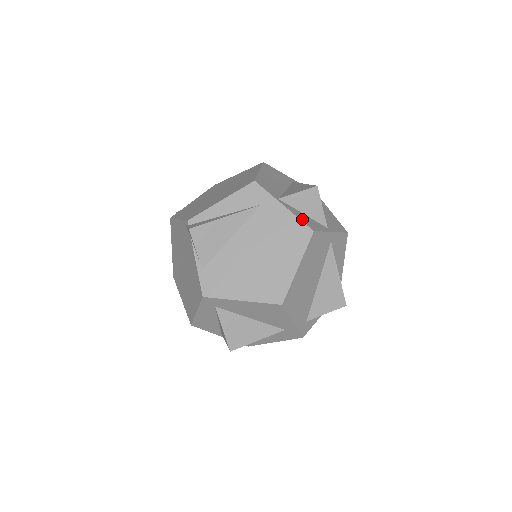
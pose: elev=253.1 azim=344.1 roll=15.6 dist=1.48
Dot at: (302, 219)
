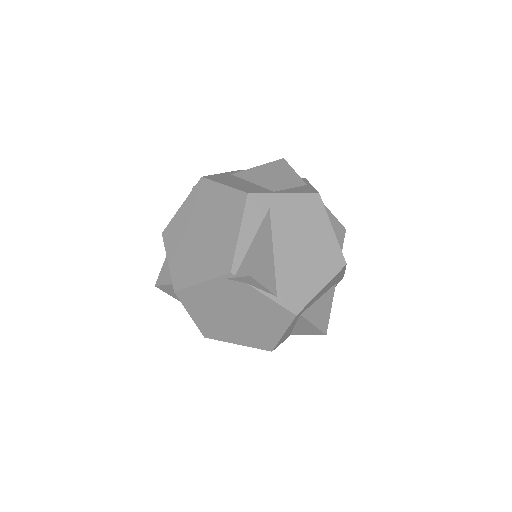
Dot at: (302, 192)
